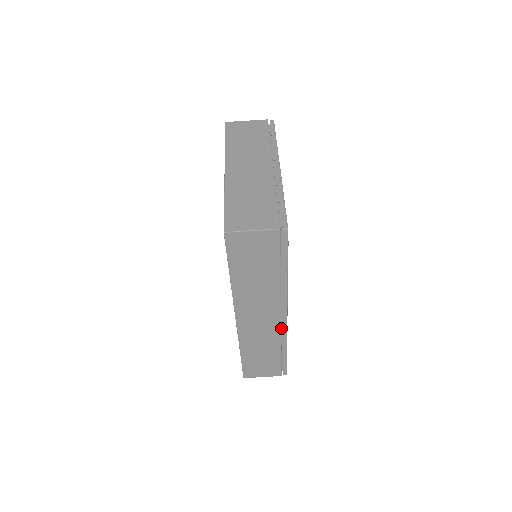
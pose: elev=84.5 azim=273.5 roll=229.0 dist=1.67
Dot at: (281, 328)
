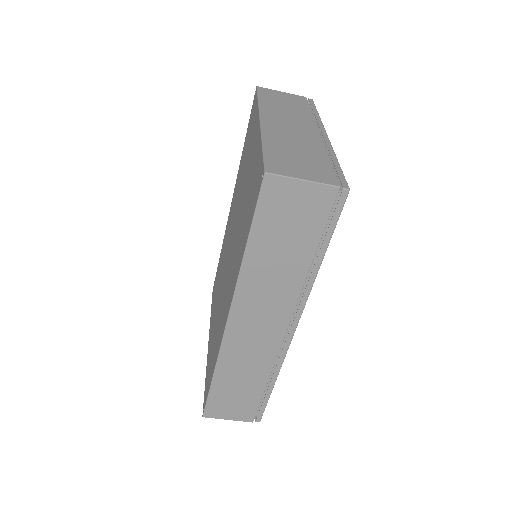
Dot at: occluded
